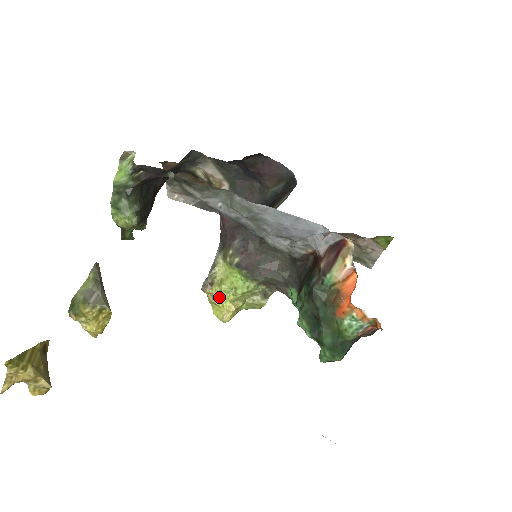
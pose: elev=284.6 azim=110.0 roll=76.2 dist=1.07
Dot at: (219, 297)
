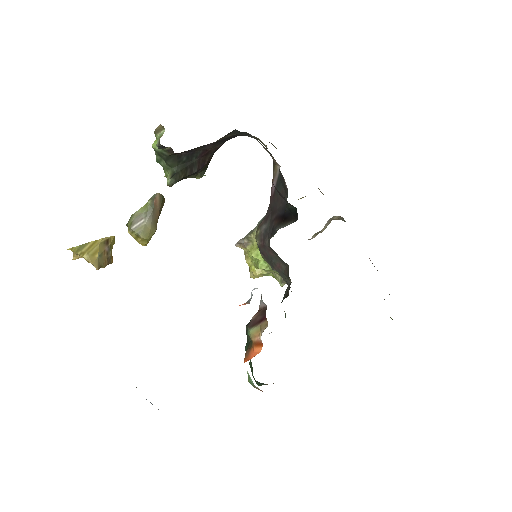
Dot at: (249, 258)
